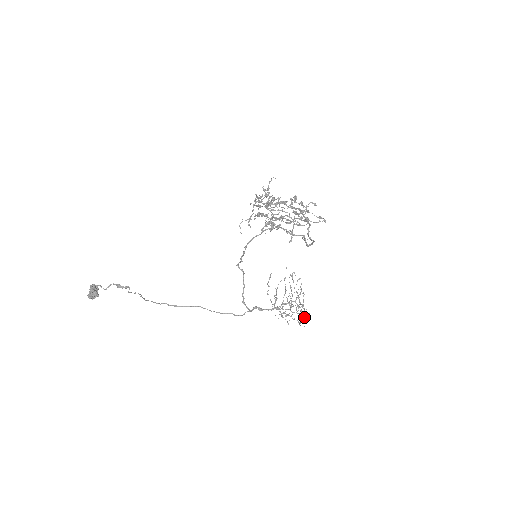
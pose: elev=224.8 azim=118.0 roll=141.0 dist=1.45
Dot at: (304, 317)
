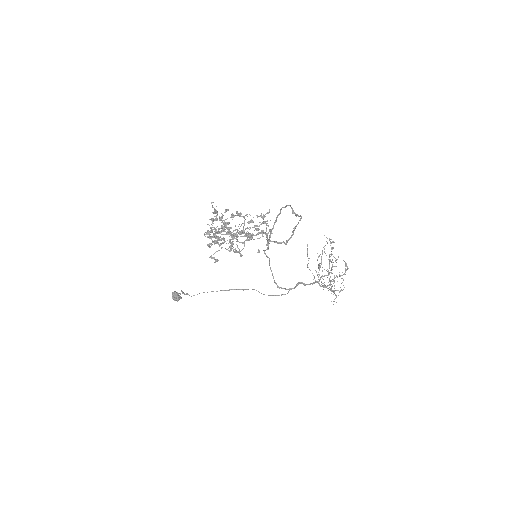
Dot at: occluded
